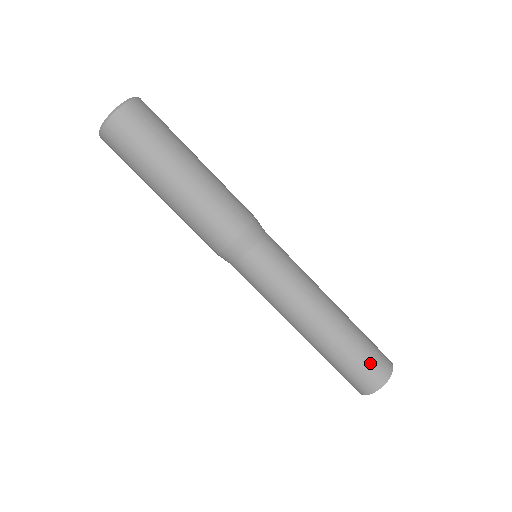
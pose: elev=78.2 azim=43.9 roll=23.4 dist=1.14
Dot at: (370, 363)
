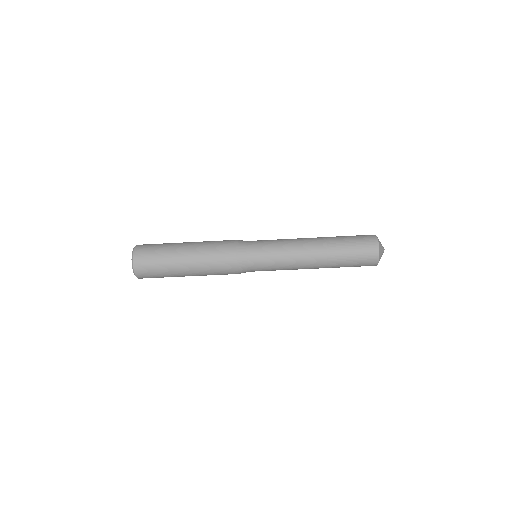
Dot at: (360, 246)
